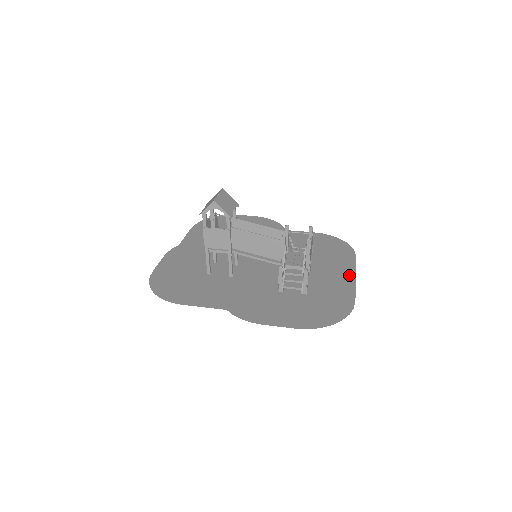
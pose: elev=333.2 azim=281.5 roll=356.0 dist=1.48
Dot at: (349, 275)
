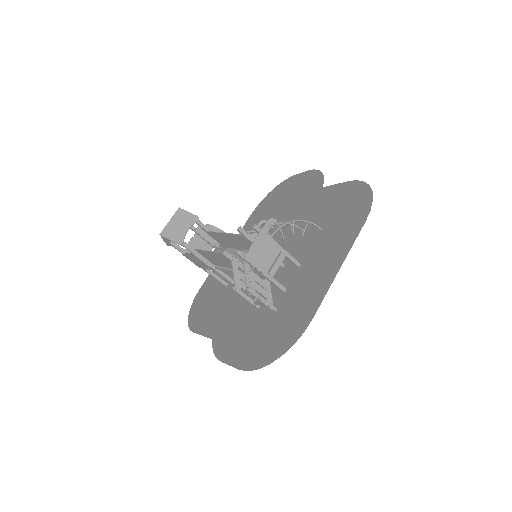
Dot at: (335, 265)
